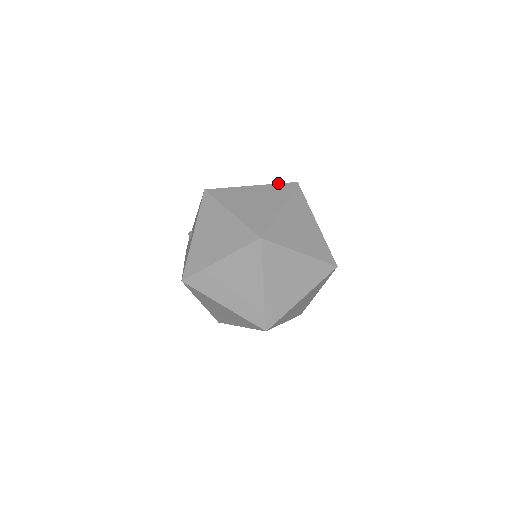
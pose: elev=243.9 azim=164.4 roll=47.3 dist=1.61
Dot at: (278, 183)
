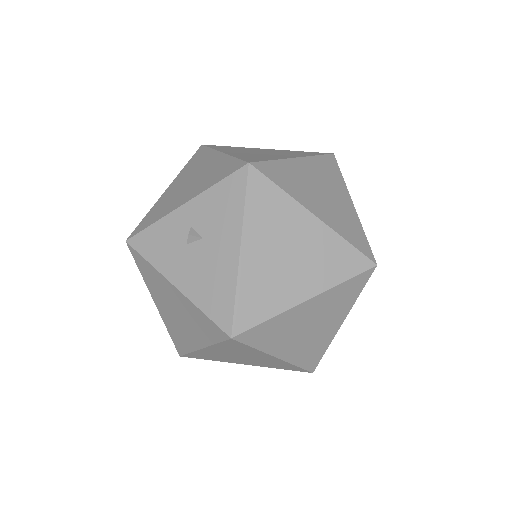
Dot at: (319, 154)
